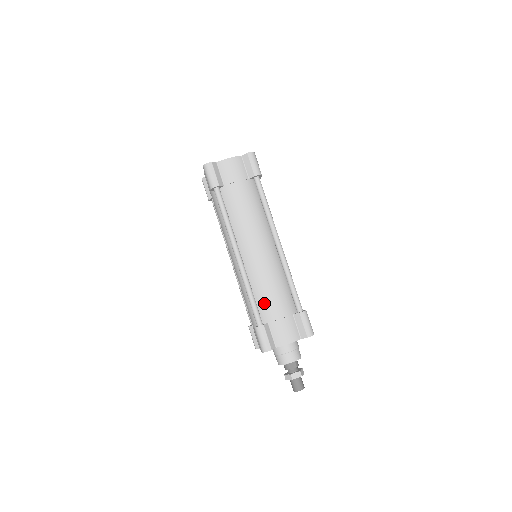
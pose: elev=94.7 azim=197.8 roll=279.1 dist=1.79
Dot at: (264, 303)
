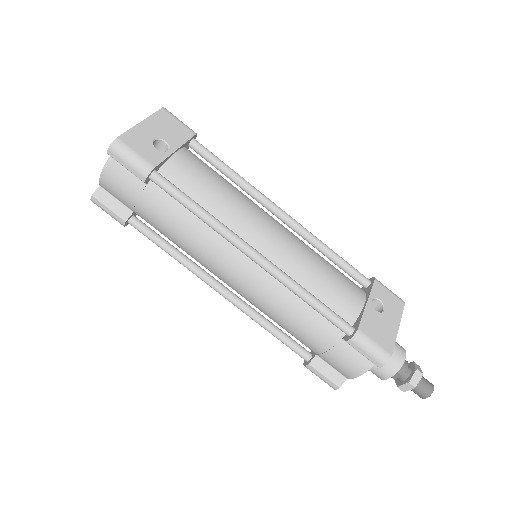
Dot at: (294, 335)
